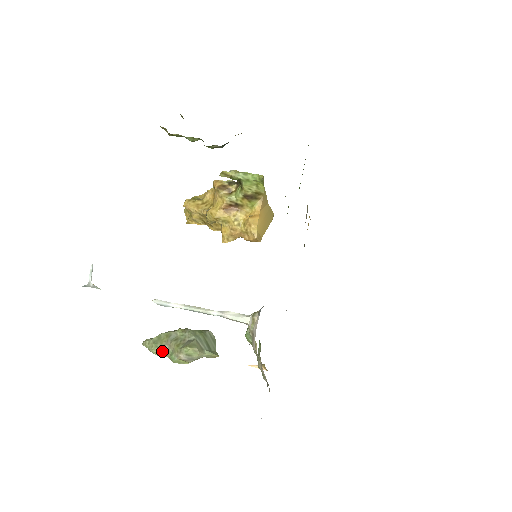
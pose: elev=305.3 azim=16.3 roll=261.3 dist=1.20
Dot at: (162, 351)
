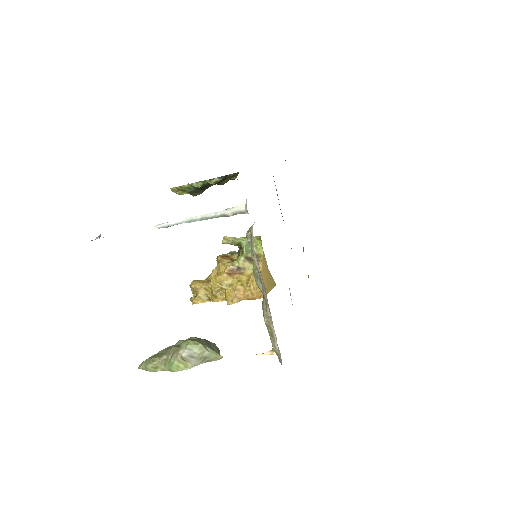
Dot at: (160, 363)
